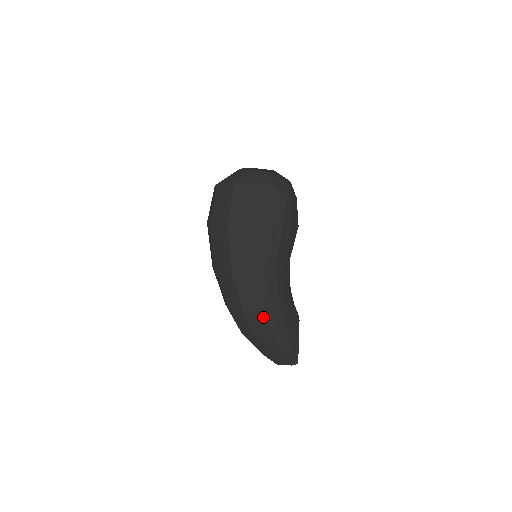
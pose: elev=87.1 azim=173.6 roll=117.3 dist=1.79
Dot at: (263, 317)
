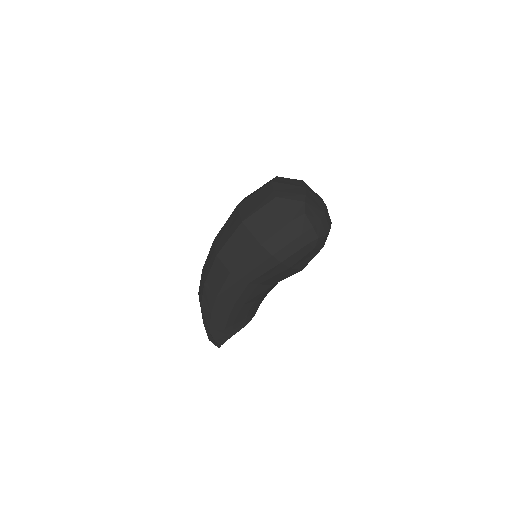
Dot at: (213, 303)
